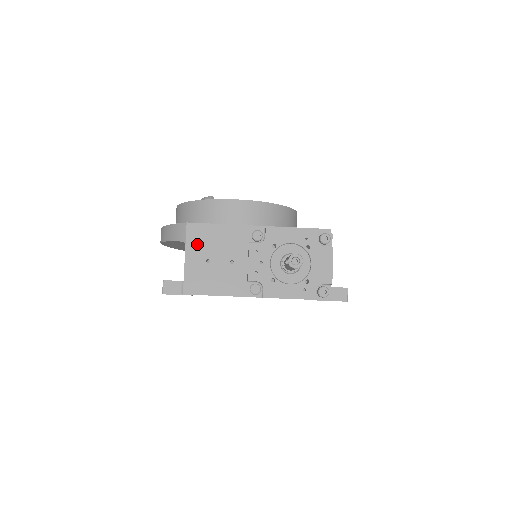
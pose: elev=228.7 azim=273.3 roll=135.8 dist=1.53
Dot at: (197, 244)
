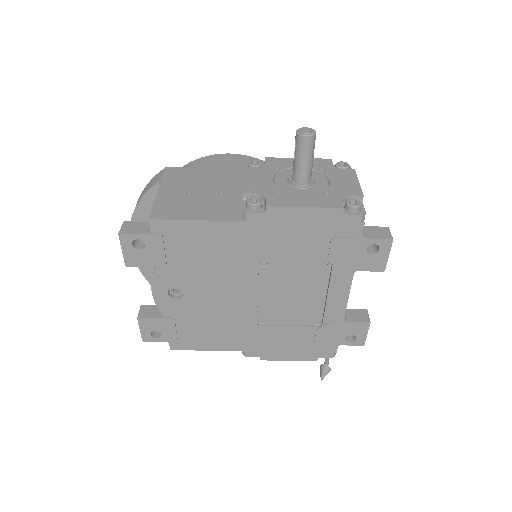
Dot at: (176, 181)
